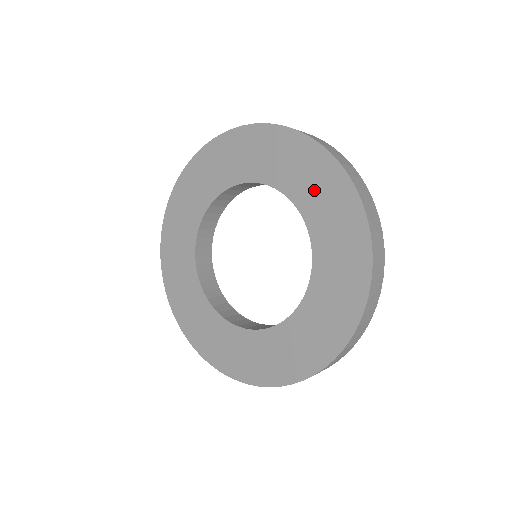
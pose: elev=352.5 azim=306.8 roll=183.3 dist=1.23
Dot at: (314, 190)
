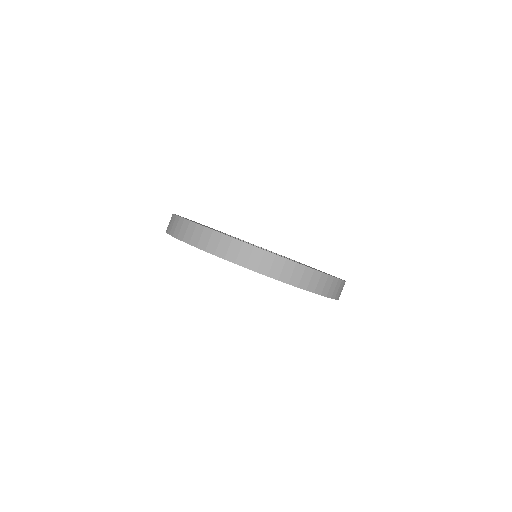
Dot at: occluded
